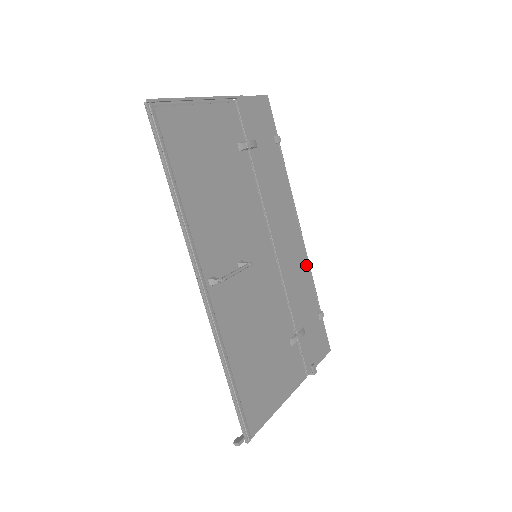
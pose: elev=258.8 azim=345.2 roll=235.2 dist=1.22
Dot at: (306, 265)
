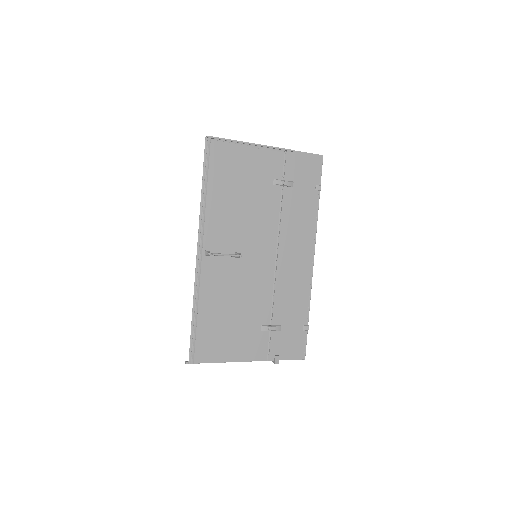
Dot at: (307, 285)
